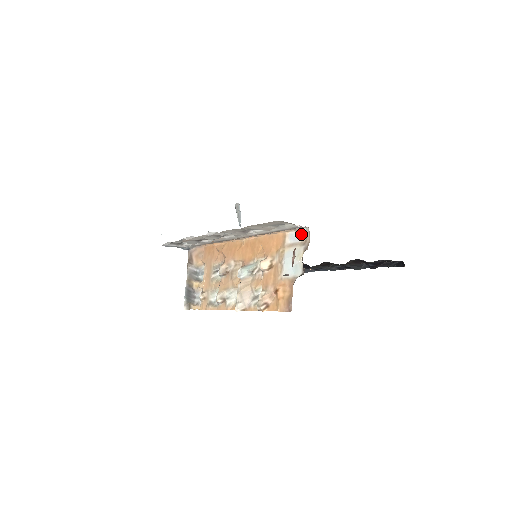
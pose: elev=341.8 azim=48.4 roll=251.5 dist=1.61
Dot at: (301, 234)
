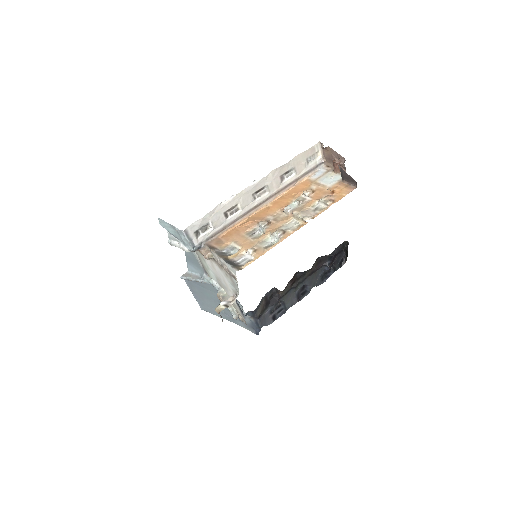
Dot at: (321, 171)
